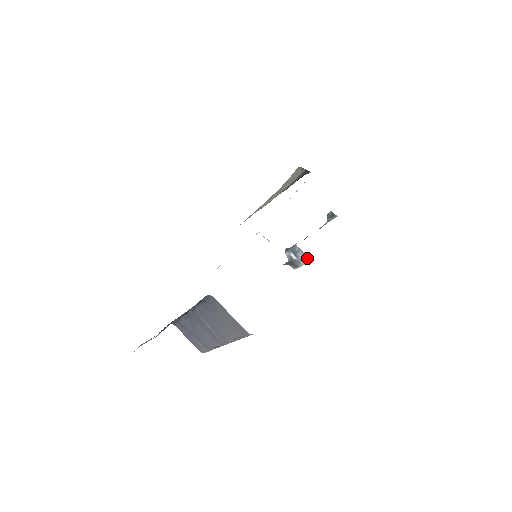
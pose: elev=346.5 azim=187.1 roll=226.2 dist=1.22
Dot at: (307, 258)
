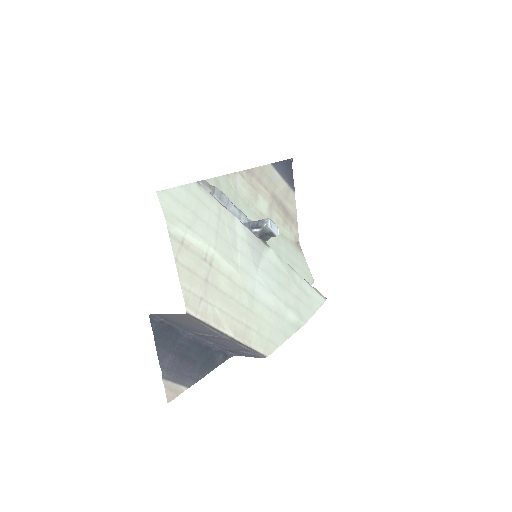
Dot at: (268, 220)
